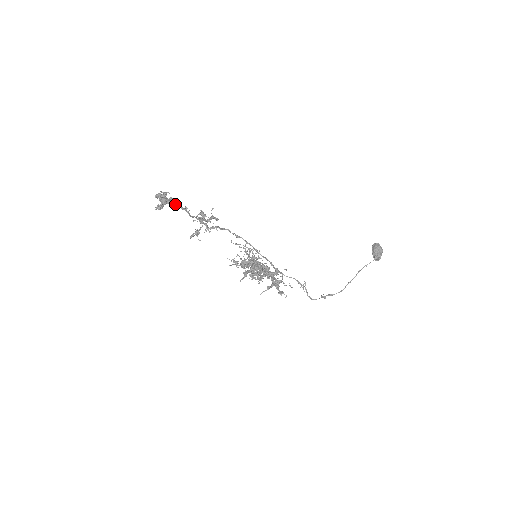
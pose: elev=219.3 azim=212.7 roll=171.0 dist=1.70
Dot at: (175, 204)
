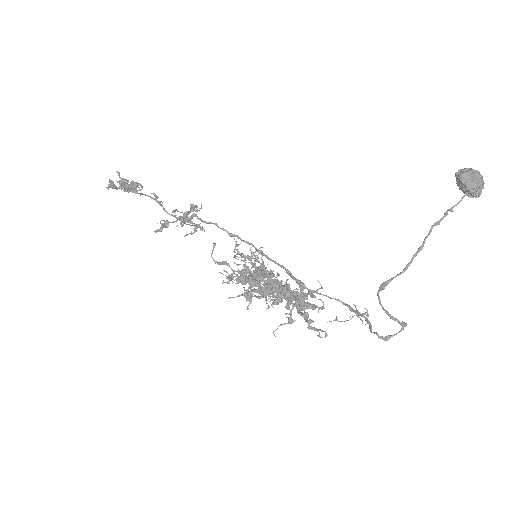
Dot at: (144, 194)
